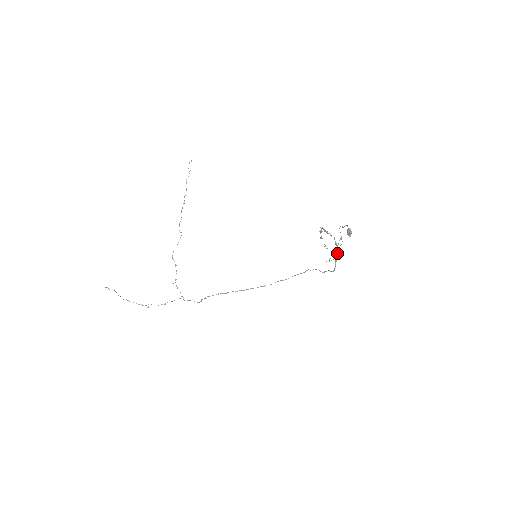
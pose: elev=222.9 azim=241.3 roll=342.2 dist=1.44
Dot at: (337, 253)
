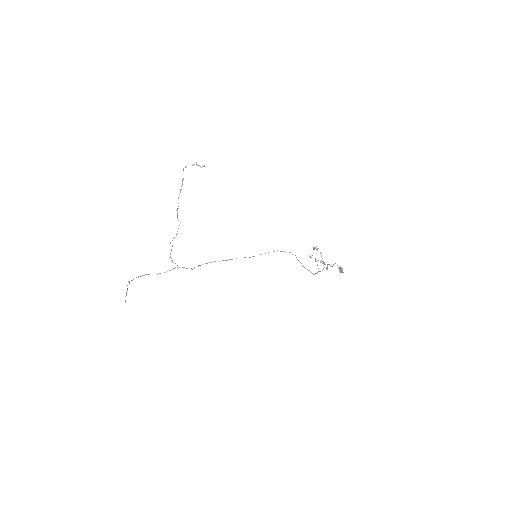
Dot at: occluded
